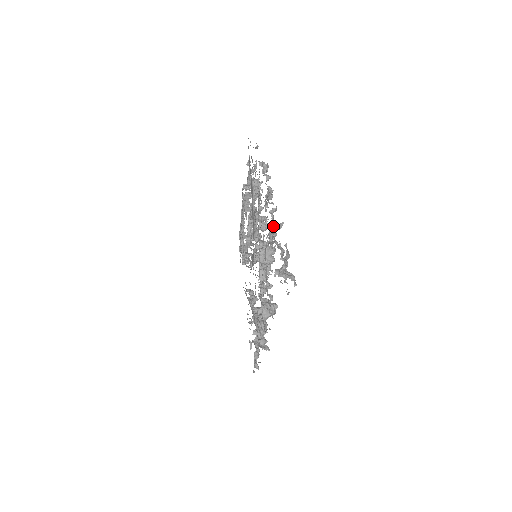
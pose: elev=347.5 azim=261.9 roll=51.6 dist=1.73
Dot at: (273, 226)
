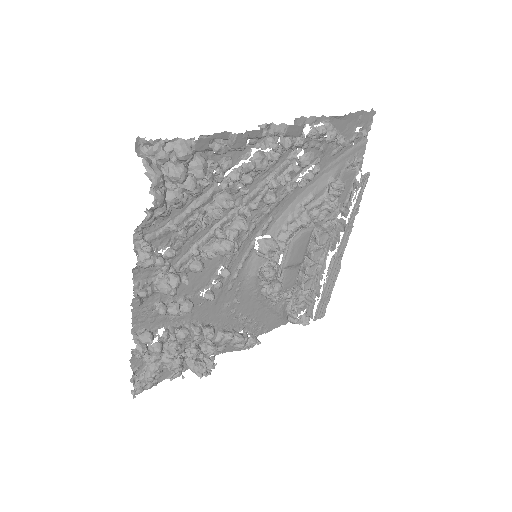
Dot at: occluded
